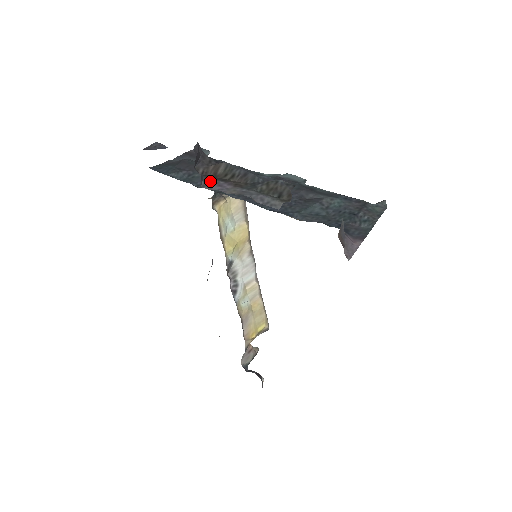
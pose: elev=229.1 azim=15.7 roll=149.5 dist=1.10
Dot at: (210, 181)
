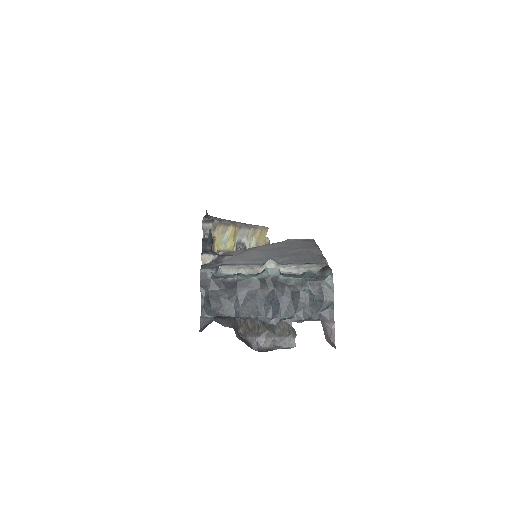
Dot at: (254, 342)
